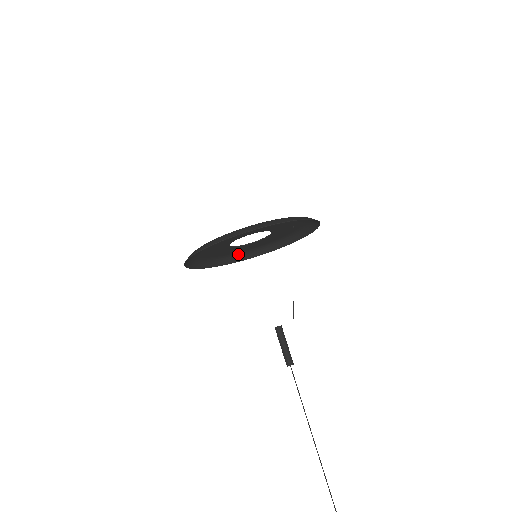
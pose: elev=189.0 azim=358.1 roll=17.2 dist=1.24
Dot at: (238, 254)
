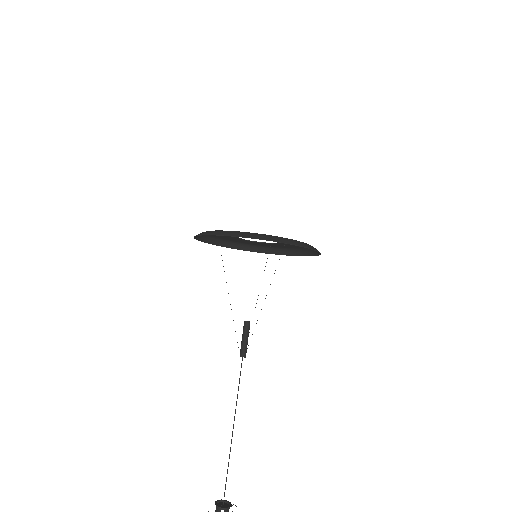
Dot at: (284, 249)
